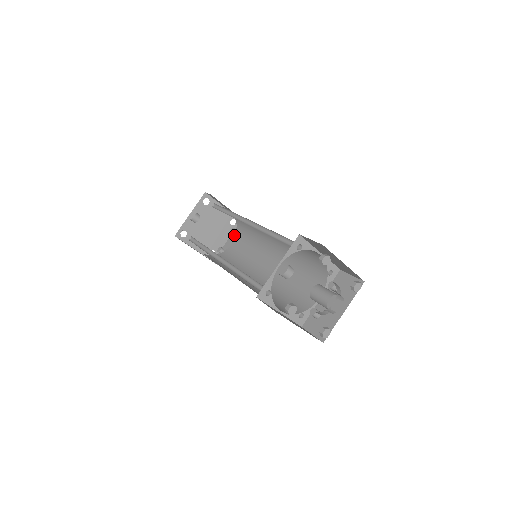
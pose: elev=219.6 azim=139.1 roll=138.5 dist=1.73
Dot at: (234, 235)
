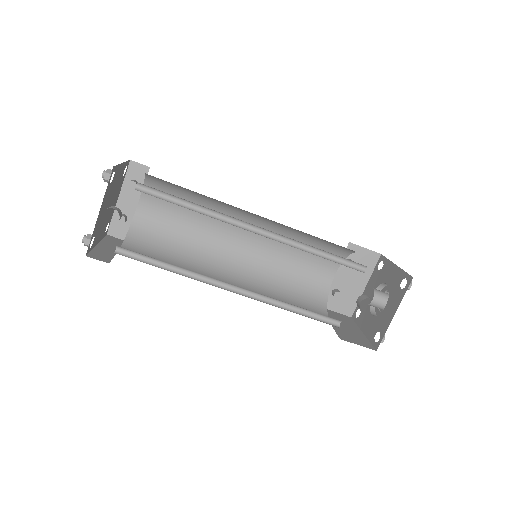
Dot at: occluded
